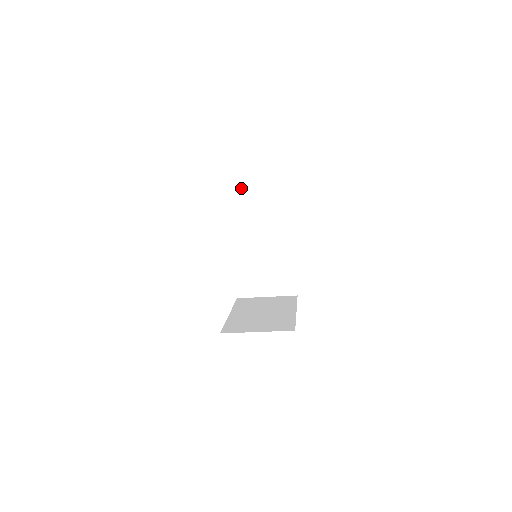
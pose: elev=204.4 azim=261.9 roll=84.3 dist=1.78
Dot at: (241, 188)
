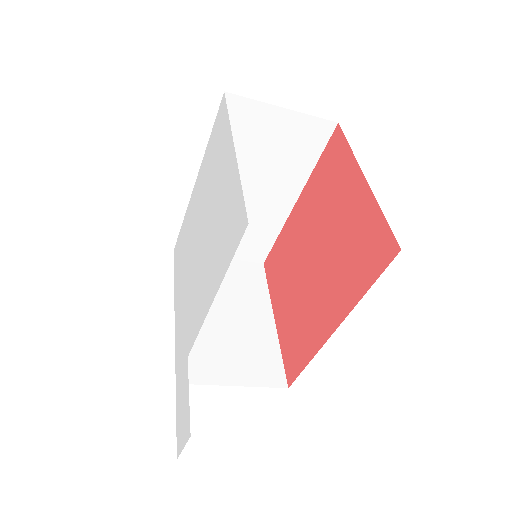
Dot at: (253, 99)
